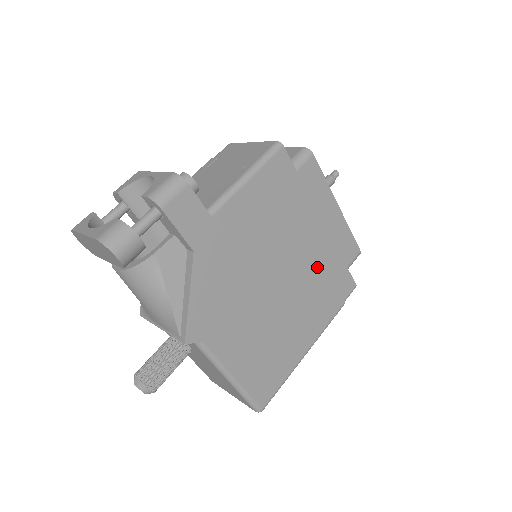
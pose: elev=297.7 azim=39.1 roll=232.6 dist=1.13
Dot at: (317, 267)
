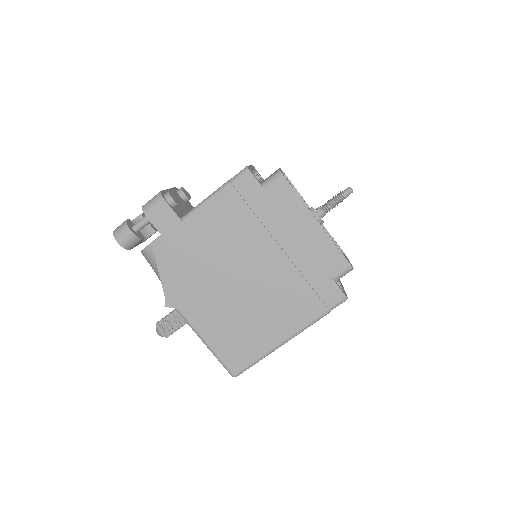
Dot at: (291, 272)
